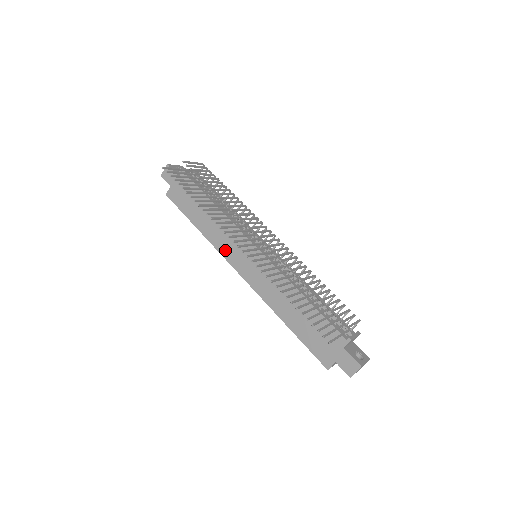
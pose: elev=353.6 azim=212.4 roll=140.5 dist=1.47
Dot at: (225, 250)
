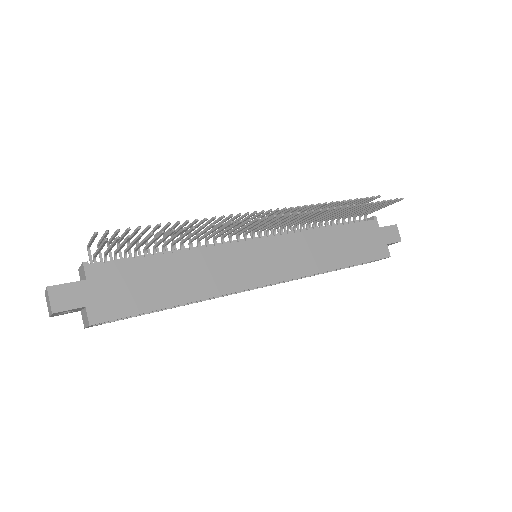
Dot at: (233, 282)
